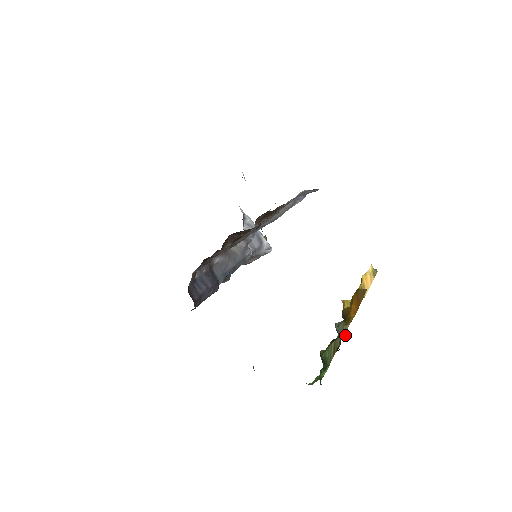
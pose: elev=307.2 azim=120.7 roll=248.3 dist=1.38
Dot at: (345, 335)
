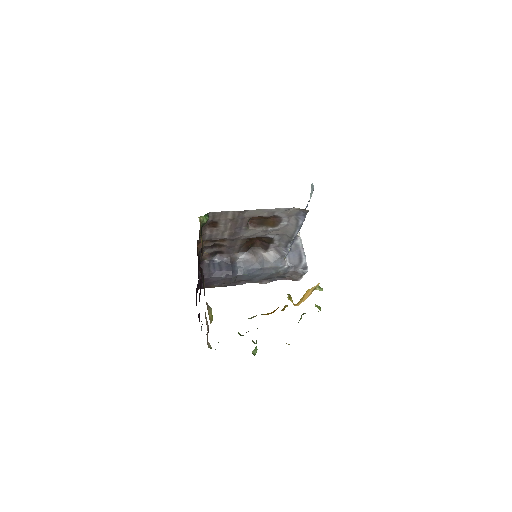
Dot at: occluded
